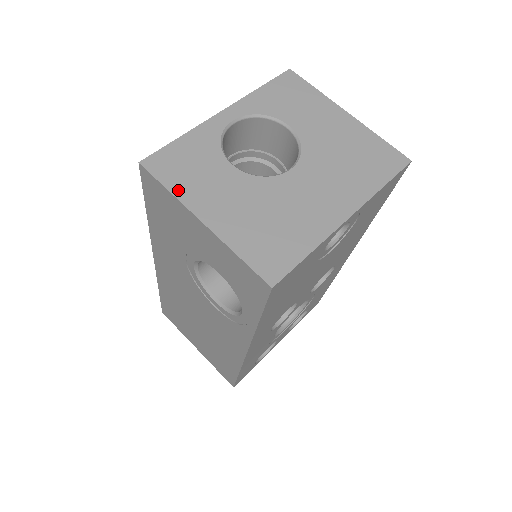
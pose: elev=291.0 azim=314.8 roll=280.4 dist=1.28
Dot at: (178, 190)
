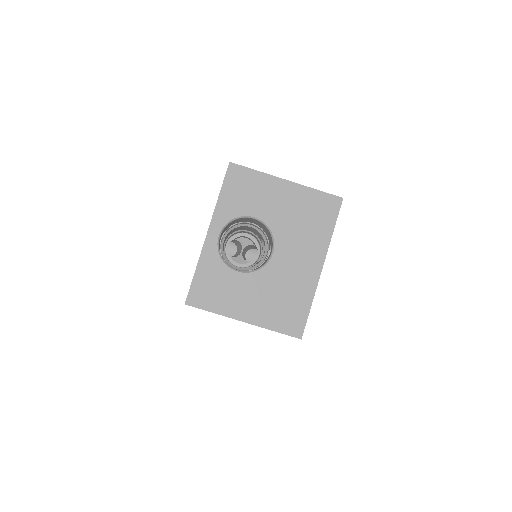
Dot at: (218, 309)
